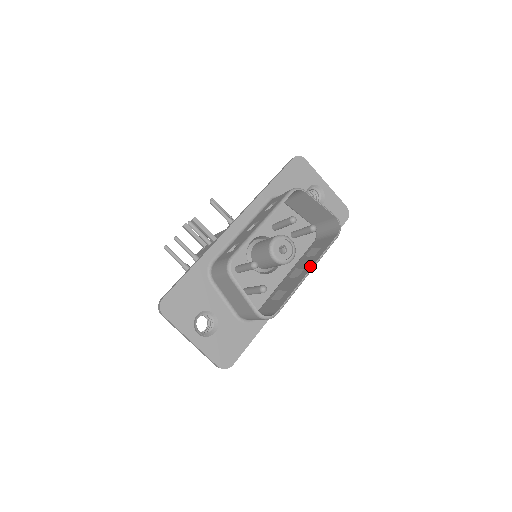
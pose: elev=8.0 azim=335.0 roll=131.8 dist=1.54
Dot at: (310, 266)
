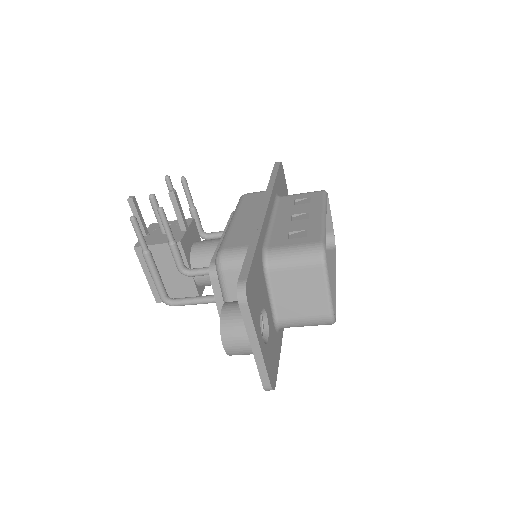
Dot at: (331, 274)
